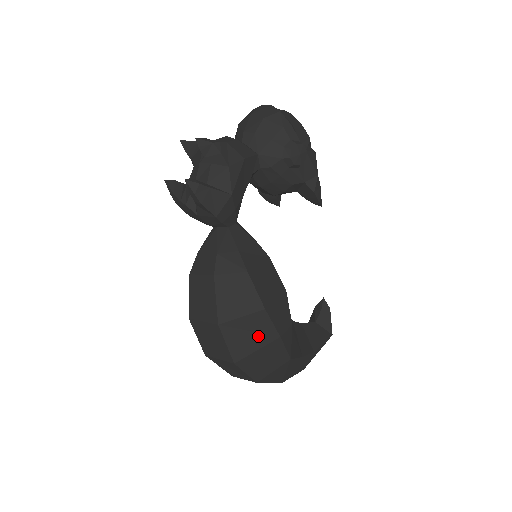
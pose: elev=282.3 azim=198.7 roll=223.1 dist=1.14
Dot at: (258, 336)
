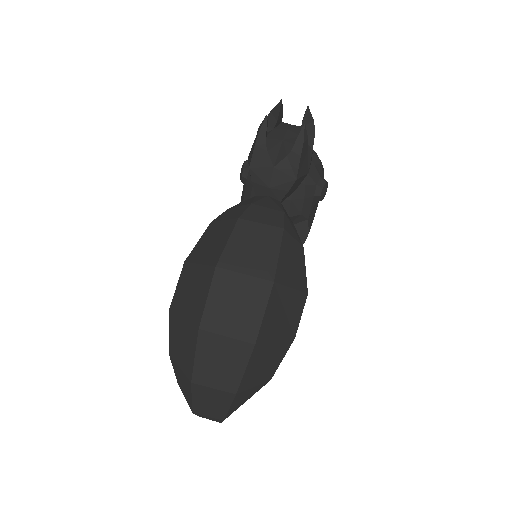
Dot at: (285, 323)
